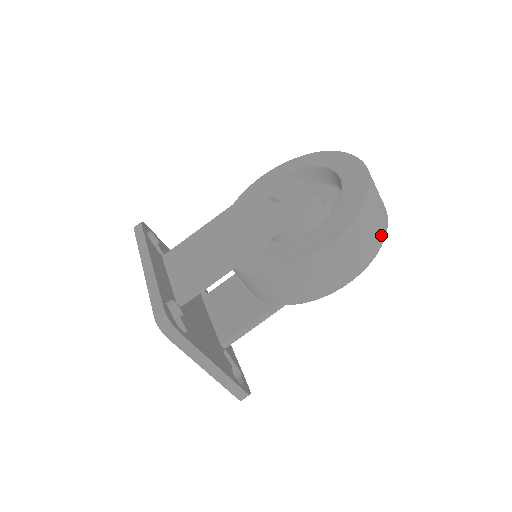
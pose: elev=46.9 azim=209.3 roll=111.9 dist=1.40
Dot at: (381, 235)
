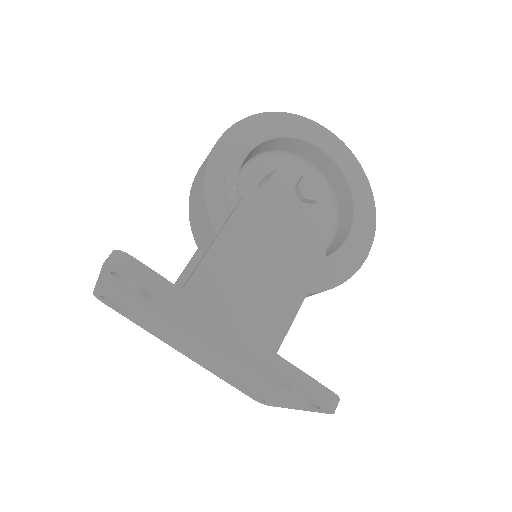
Dot at: occluded
